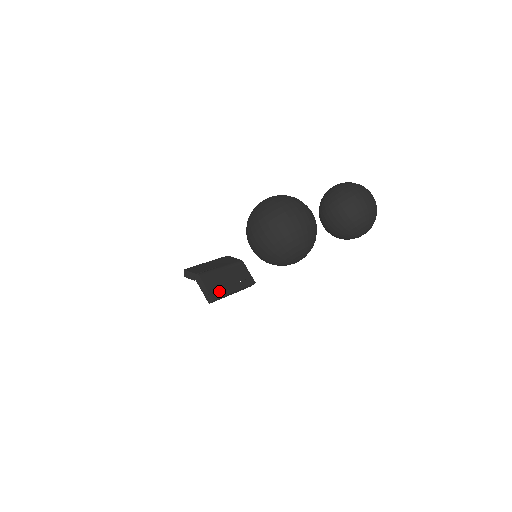
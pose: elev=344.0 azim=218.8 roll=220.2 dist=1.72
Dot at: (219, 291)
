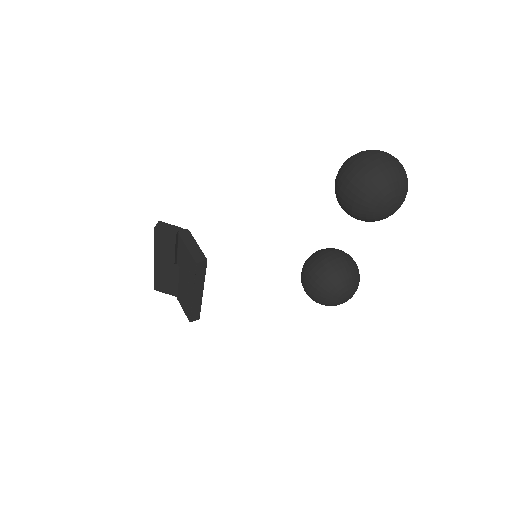
Dot at: occluded
